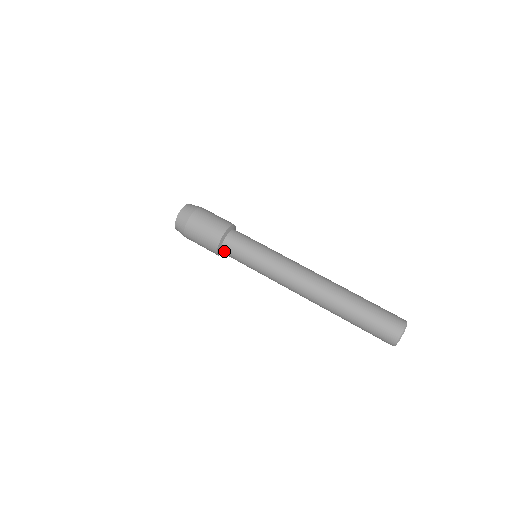
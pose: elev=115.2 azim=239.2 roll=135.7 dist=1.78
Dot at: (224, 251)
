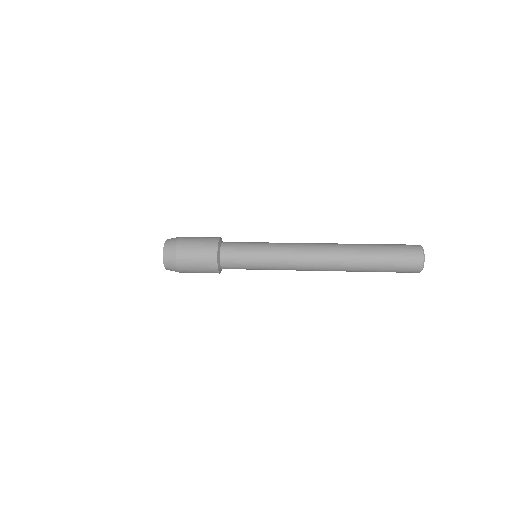
Dot at: (225, 244)
